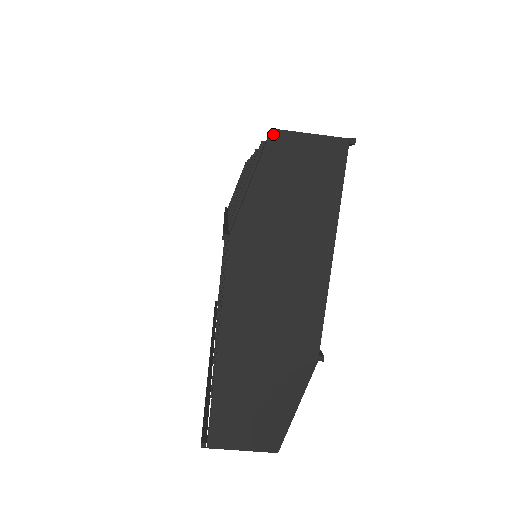
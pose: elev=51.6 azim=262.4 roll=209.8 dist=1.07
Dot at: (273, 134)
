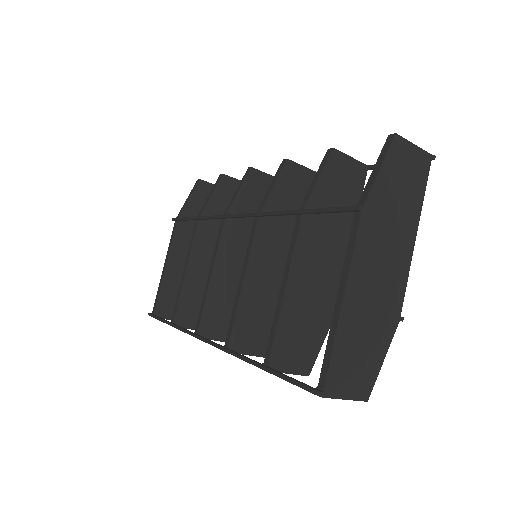
Dot at: (396, 137)
